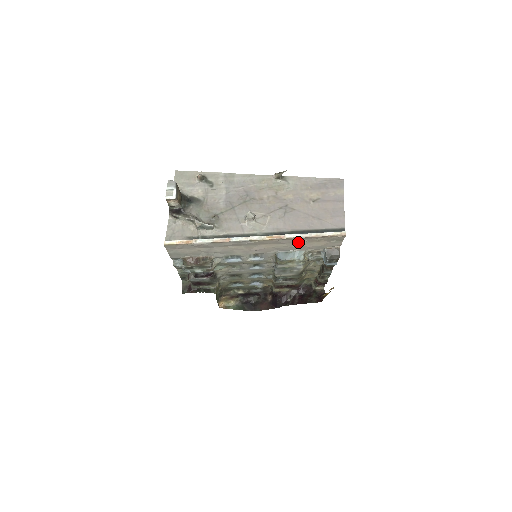
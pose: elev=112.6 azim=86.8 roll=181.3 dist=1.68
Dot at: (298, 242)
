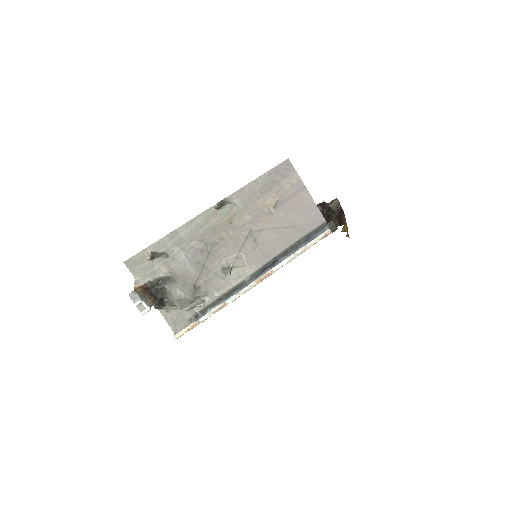
Dot at: occluded
